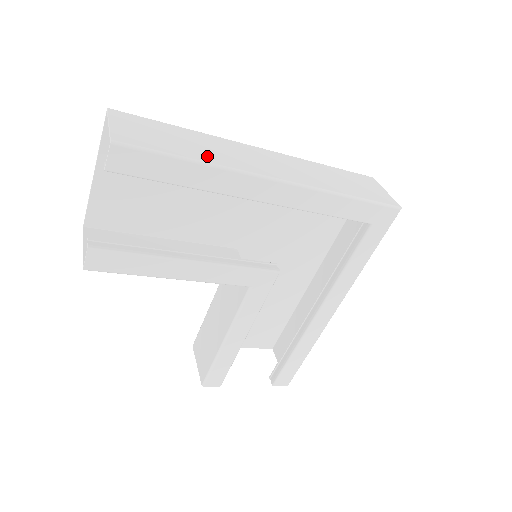
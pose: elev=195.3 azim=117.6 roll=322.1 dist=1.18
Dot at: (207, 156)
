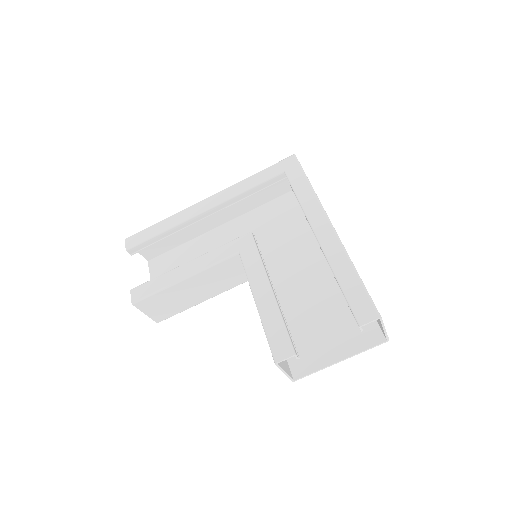
Dot at: occluded
